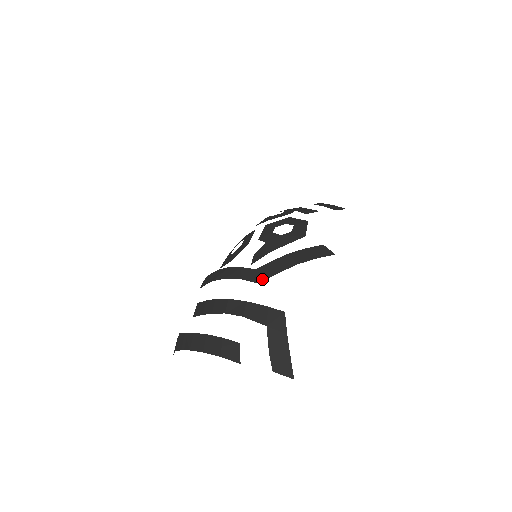
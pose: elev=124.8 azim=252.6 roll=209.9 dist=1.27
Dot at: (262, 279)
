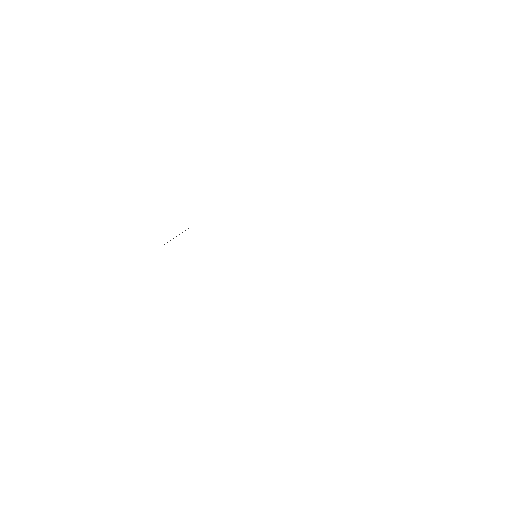
Dot at: occluded
